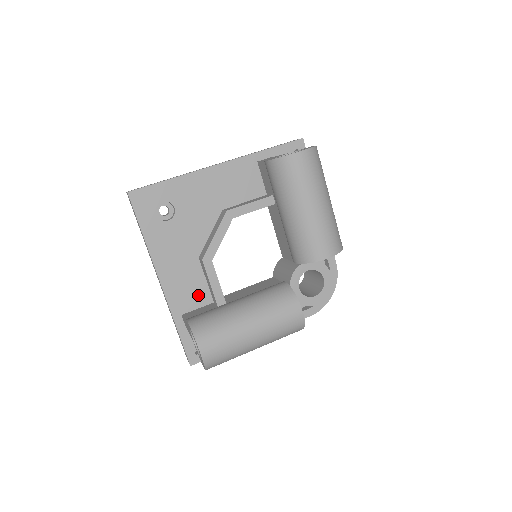
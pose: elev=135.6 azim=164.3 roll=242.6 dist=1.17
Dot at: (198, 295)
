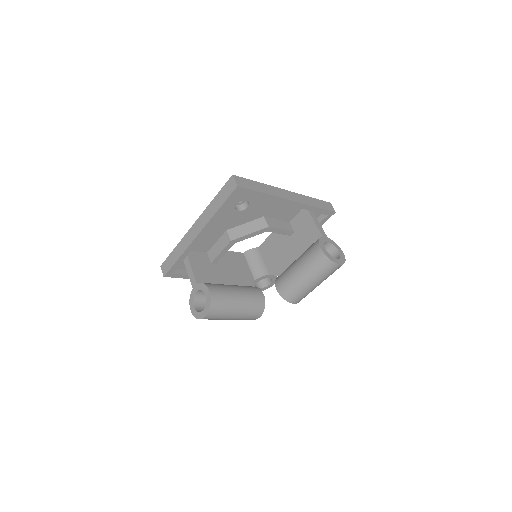
Dot at: (204, 246)
